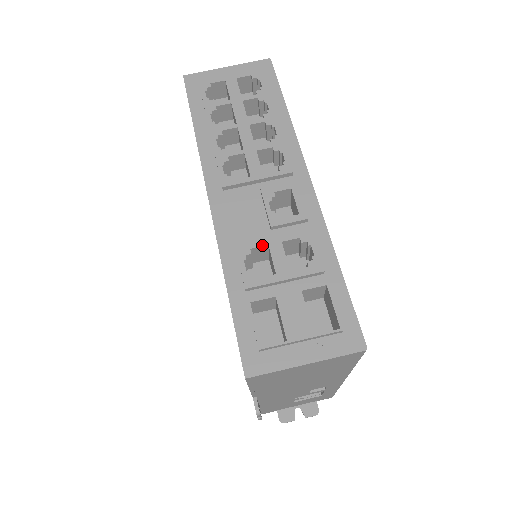
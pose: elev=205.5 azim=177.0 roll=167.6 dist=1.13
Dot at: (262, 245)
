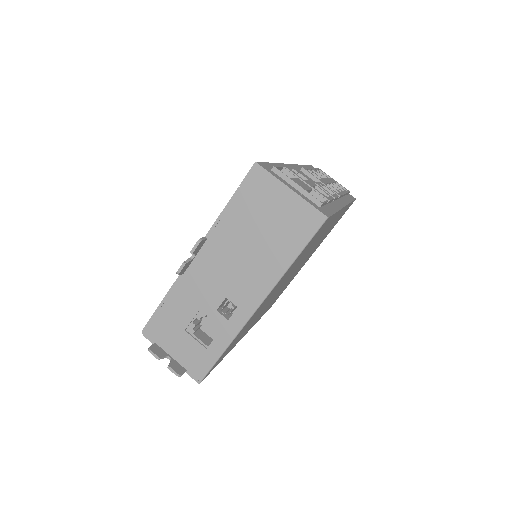
Dot at: (306, 177)
